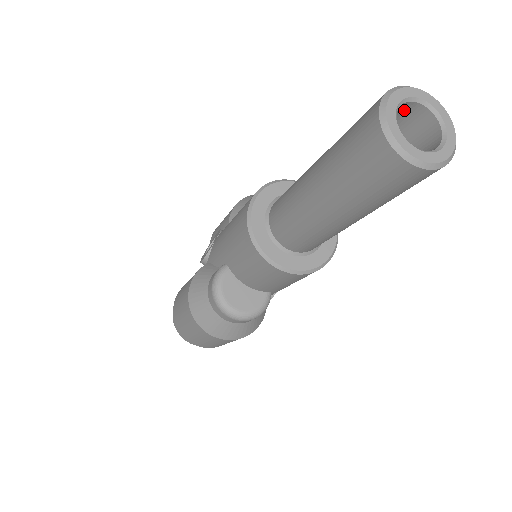
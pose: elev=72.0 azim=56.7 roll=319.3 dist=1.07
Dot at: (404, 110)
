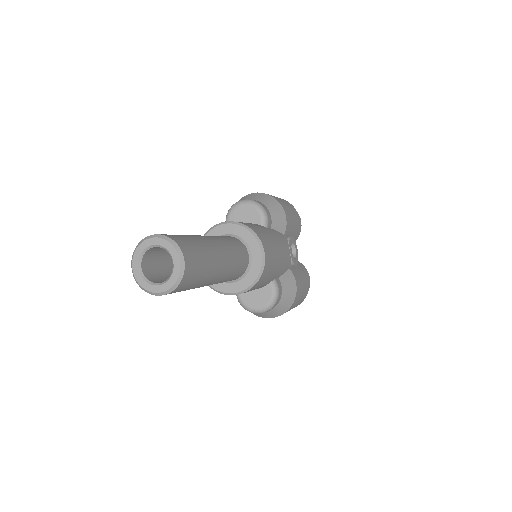
Dot at: (151, 251)
